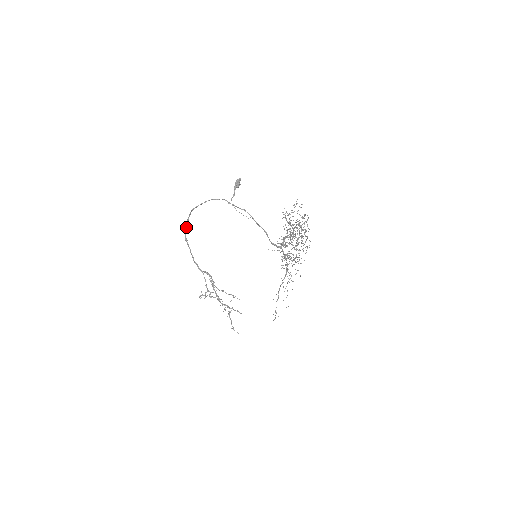
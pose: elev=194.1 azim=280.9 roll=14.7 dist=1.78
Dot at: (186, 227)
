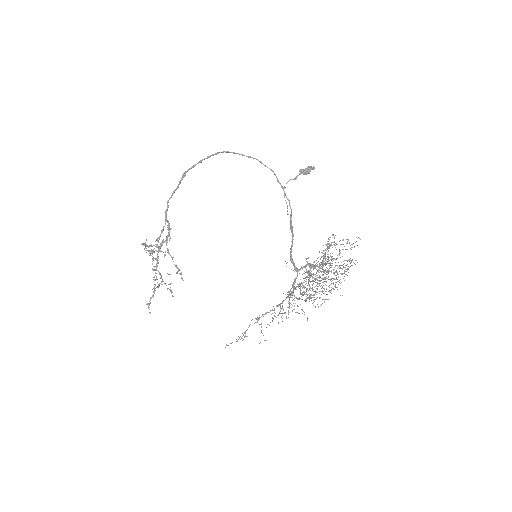
Dot at: (198, 162)
